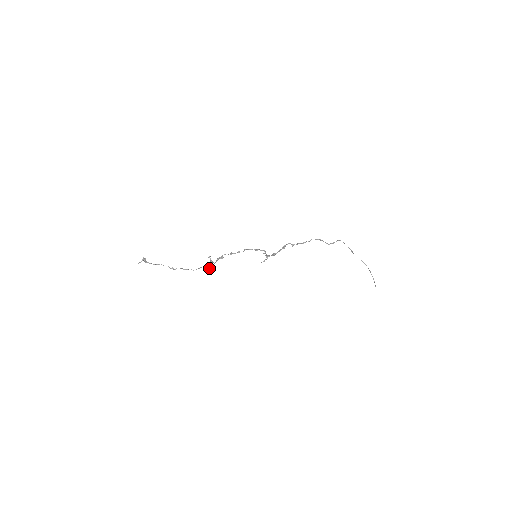
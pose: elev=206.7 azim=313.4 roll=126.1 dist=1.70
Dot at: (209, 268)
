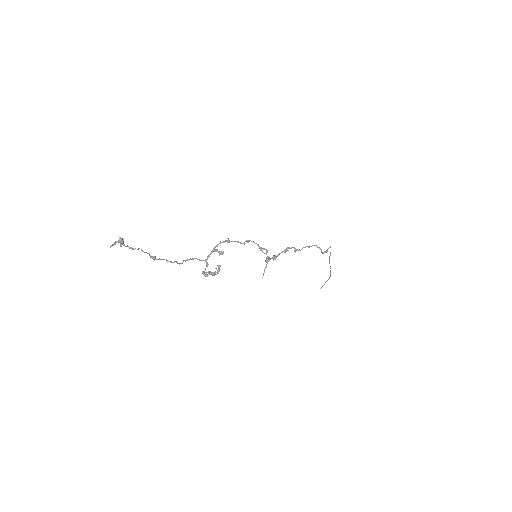
Dot at: (206, 273)
